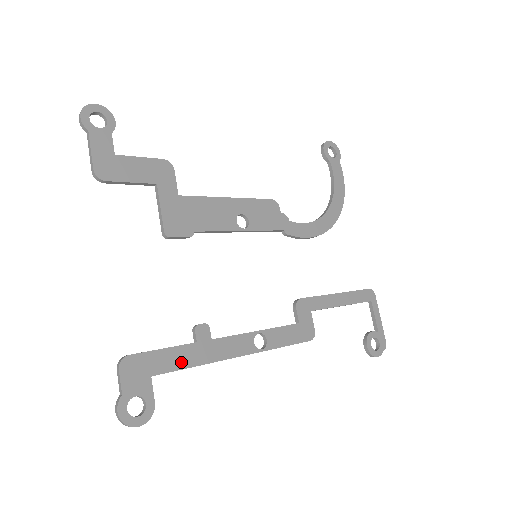
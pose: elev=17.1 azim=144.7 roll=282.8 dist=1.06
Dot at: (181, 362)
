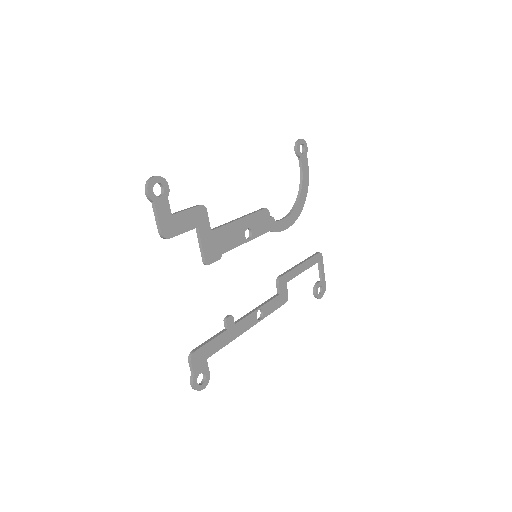
Dot at: (221, 345)
